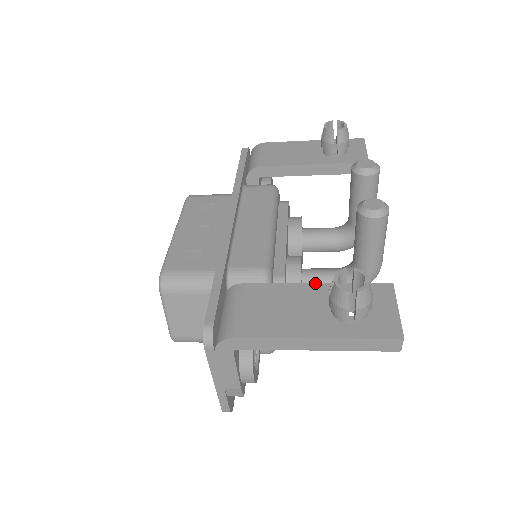
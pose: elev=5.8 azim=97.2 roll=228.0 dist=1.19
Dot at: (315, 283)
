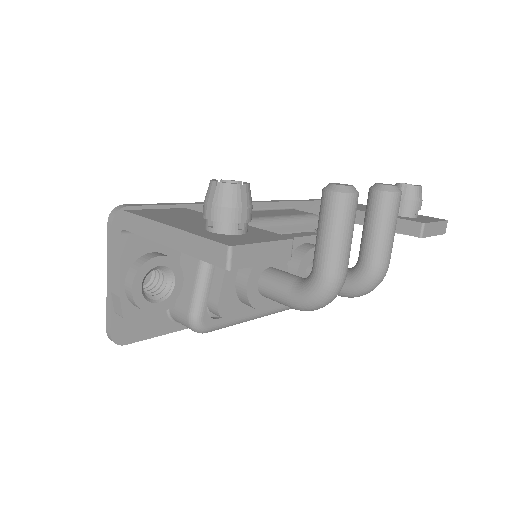
Dot at: occluded
